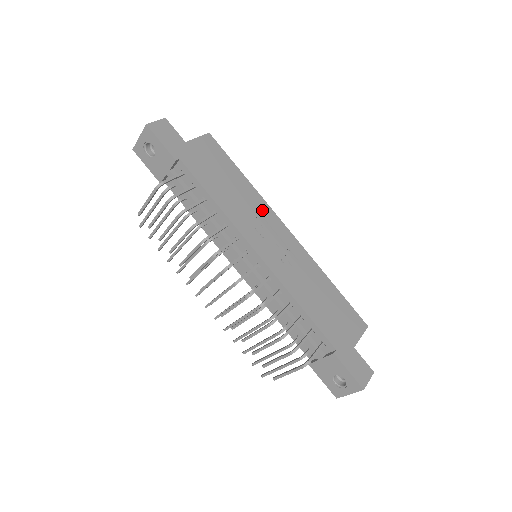
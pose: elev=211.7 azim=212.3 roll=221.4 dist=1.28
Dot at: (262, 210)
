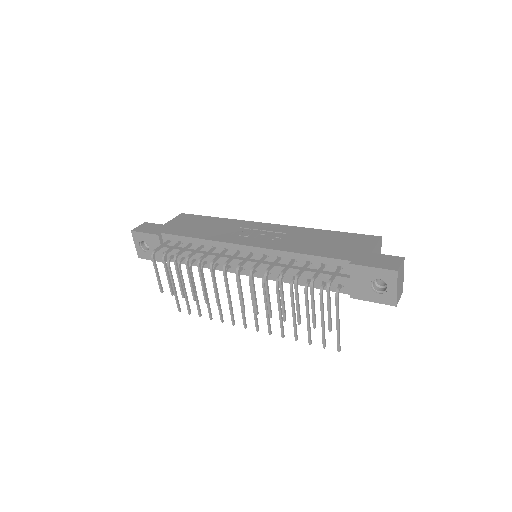
Dot at: (240, 225)
